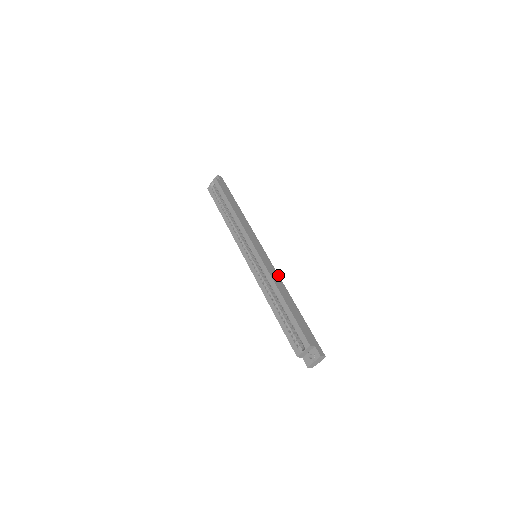
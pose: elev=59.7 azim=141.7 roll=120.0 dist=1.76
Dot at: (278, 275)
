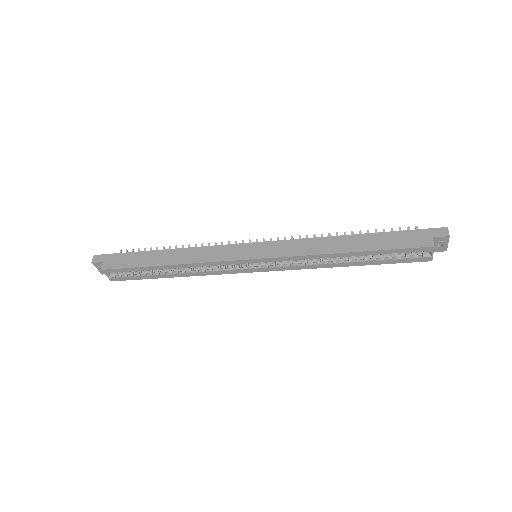
Dot at: (300, 240)
